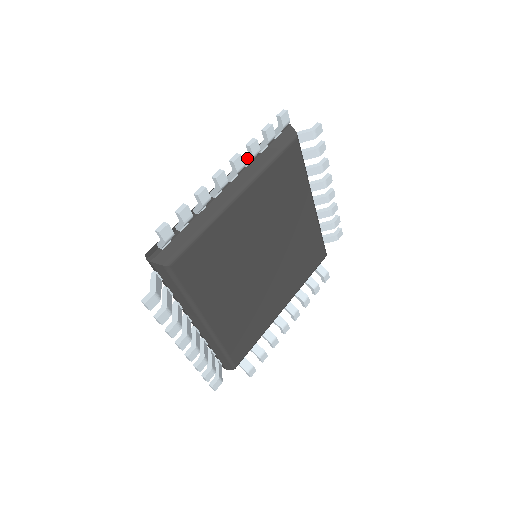
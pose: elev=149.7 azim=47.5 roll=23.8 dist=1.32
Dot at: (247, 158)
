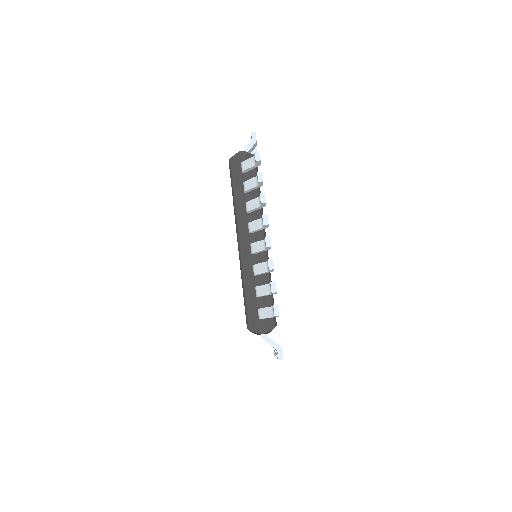
Dot at: (257, 208)
